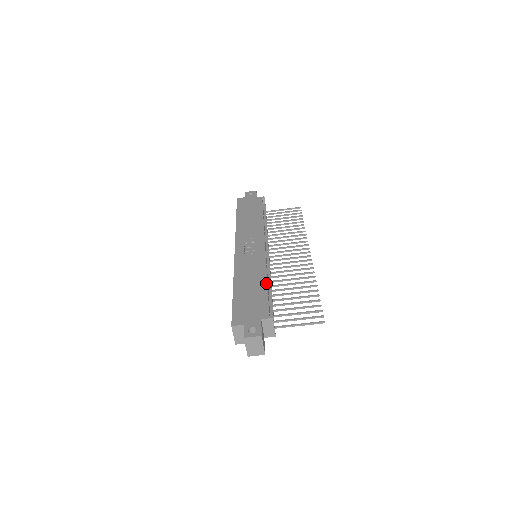
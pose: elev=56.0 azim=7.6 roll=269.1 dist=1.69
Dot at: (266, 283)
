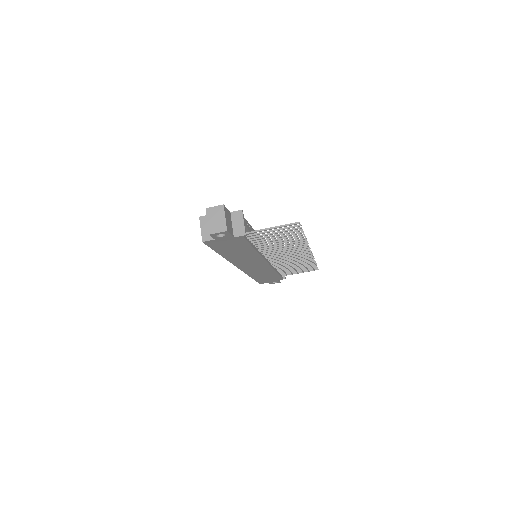
Dot at: (250, 226)
